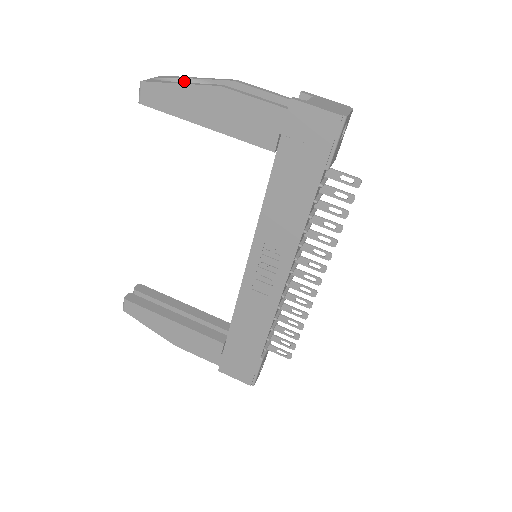
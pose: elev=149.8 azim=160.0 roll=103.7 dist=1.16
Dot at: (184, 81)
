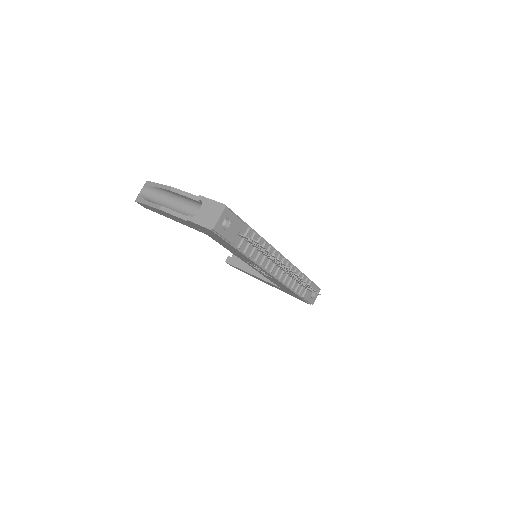
Dot at: (154, 189)
